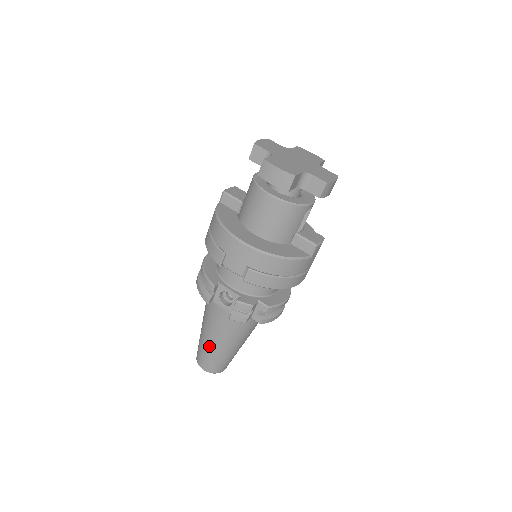
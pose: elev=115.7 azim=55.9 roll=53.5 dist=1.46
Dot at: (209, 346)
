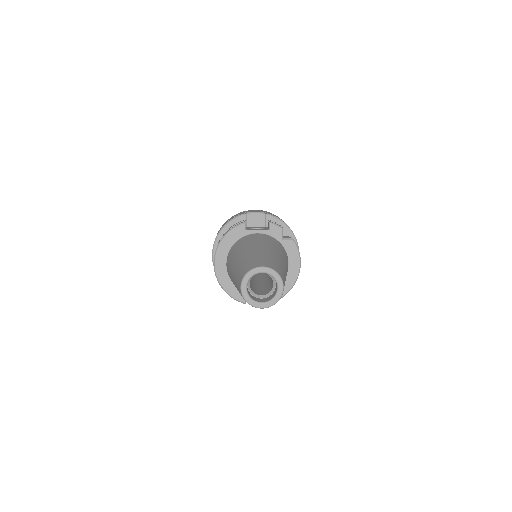
Dot at: (258, 251)
